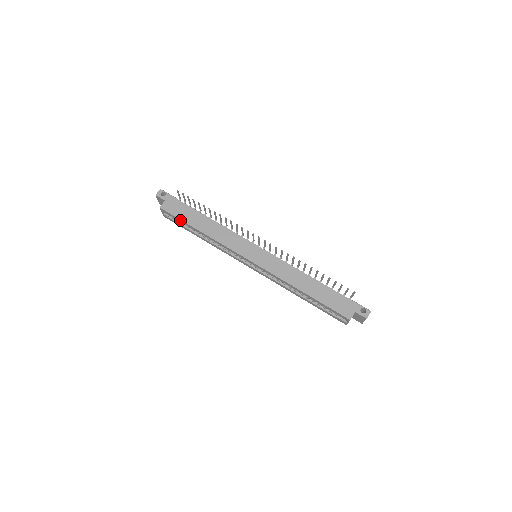
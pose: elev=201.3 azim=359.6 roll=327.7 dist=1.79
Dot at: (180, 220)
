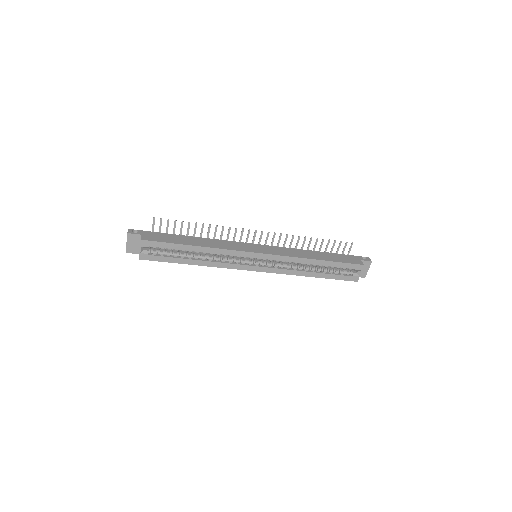
Dot at: (170, 245)
